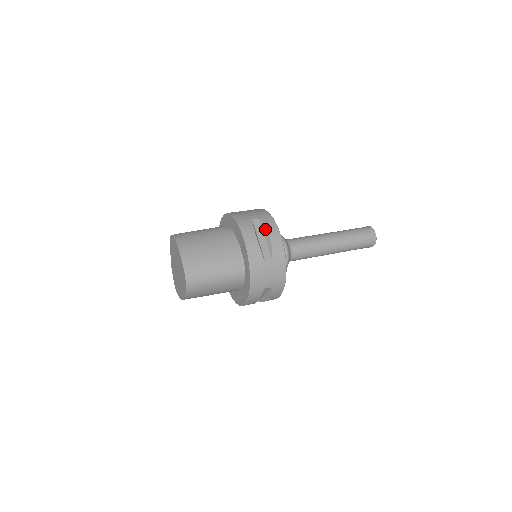
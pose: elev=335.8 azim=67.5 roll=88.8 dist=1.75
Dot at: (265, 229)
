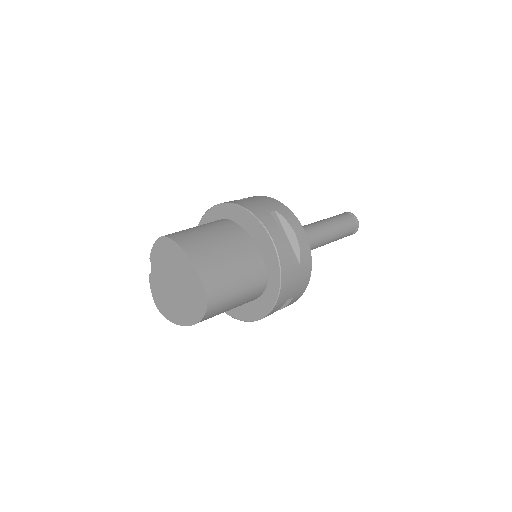
Dot at: (288, 225)
